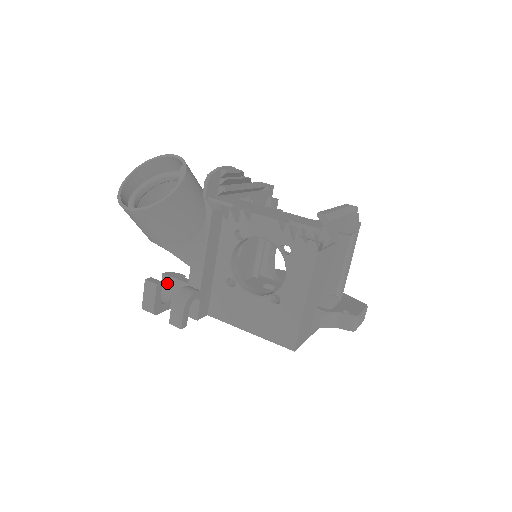
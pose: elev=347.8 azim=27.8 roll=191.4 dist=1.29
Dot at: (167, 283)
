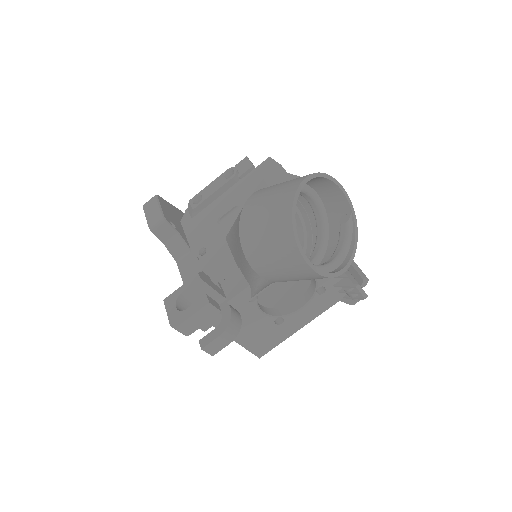
Dot at: (198, 290)
